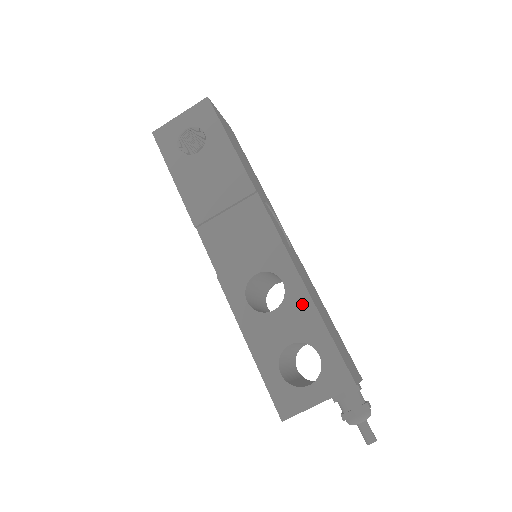
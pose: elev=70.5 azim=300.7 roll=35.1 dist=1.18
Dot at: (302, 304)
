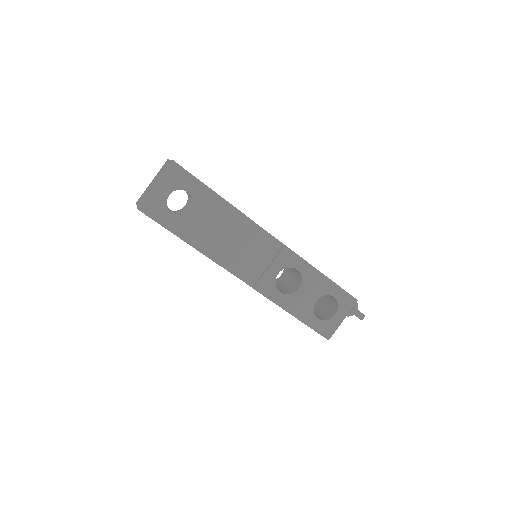
Dot at: (314, 276)
